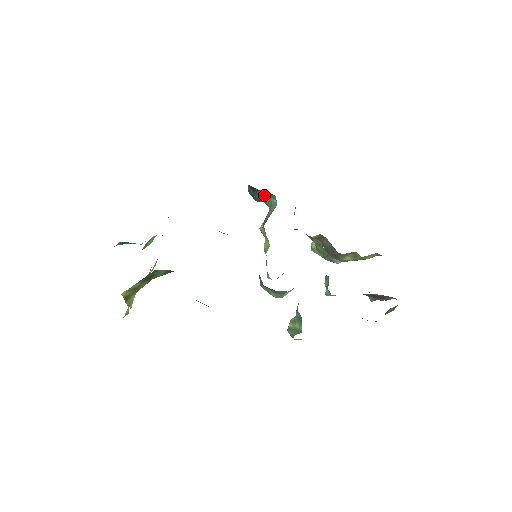
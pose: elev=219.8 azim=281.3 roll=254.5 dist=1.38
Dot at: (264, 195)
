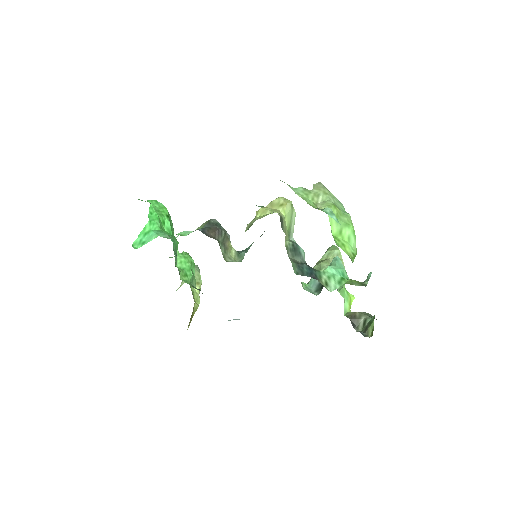
Dot at: occluded
